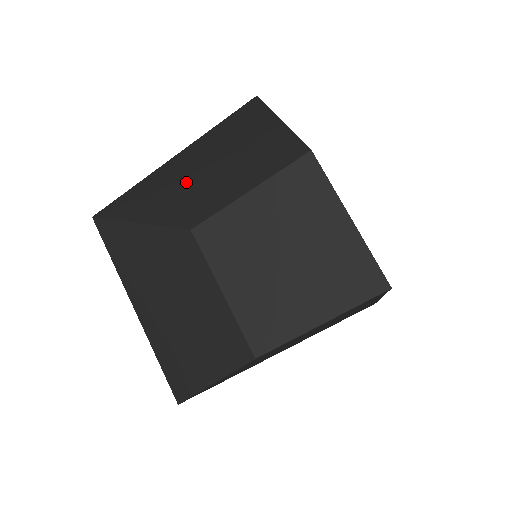
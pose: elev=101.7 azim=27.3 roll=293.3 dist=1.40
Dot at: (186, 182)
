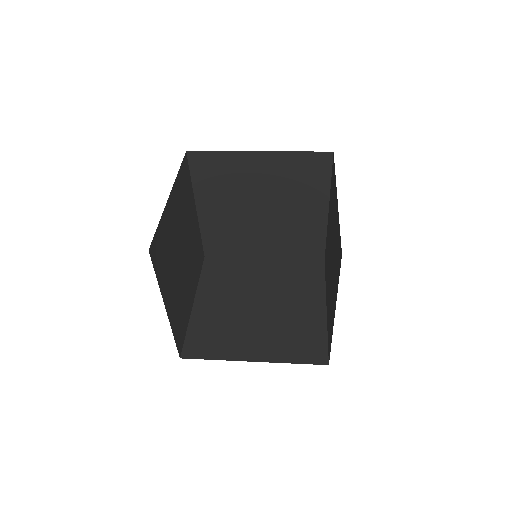
Dot at: (248, 189)
